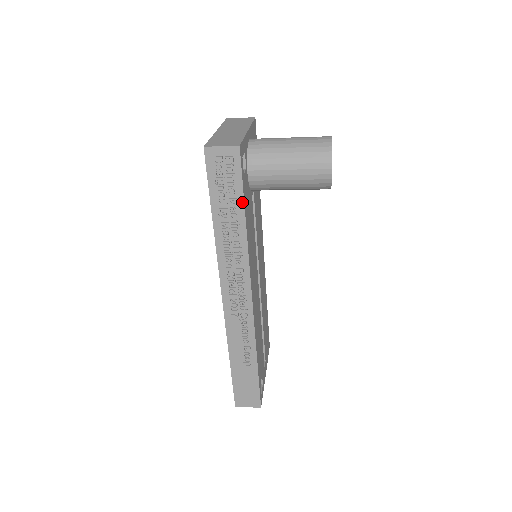
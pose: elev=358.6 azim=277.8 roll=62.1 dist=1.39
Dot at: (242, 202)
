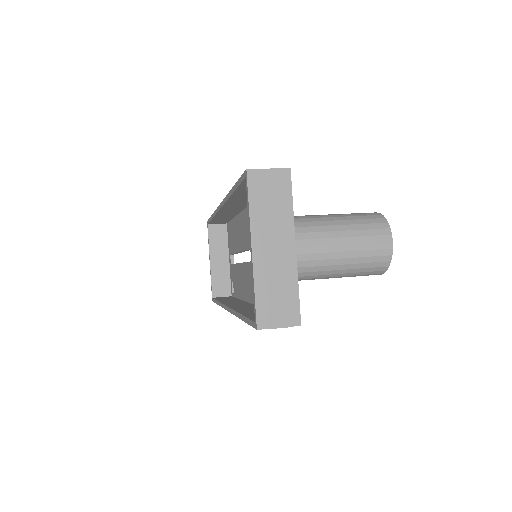
Dot at: occluded
